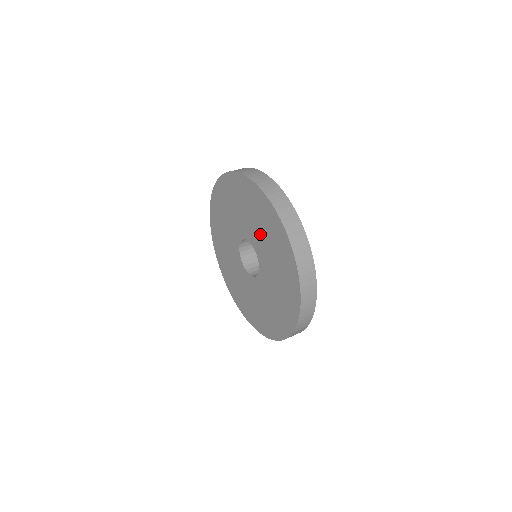
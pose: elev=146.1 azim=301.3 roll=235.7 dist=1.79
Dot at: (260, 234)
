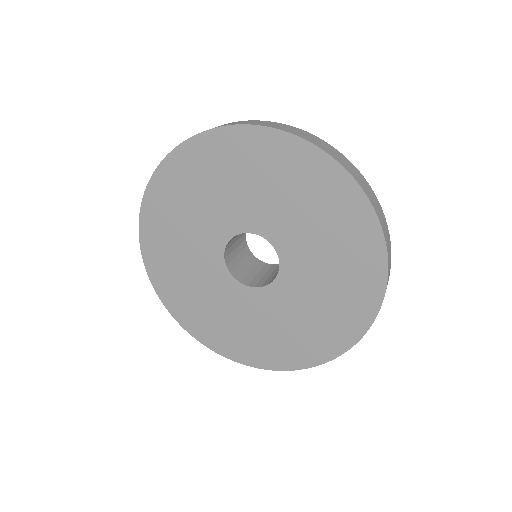
Dot at: (237, 196)
